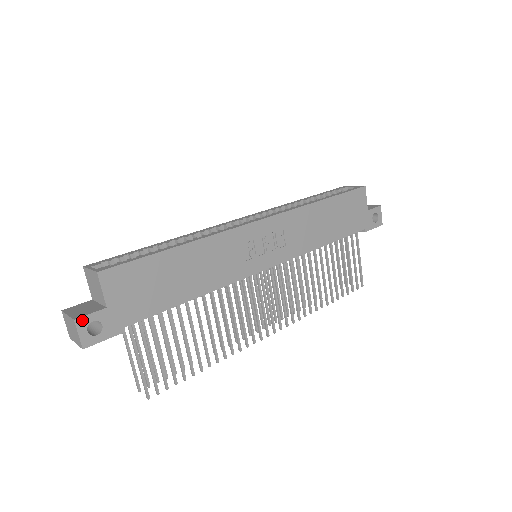
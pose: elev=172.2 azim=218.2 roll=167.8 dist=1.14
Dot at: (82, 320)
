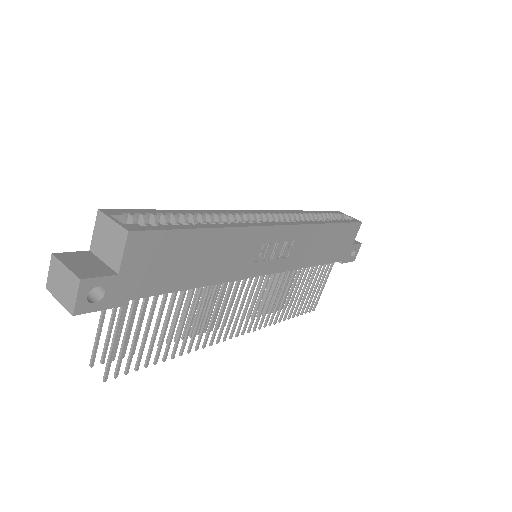
Dot at: (88, 282)
